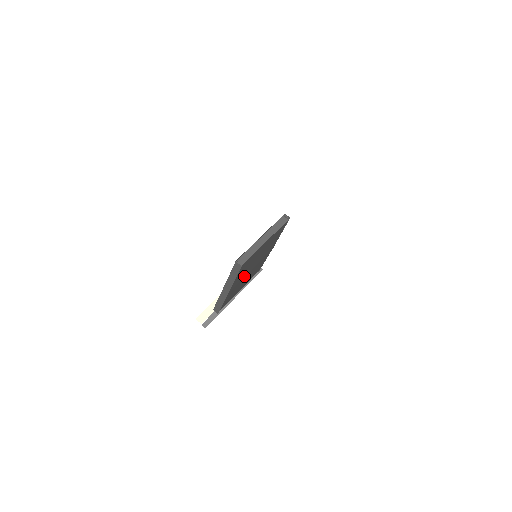
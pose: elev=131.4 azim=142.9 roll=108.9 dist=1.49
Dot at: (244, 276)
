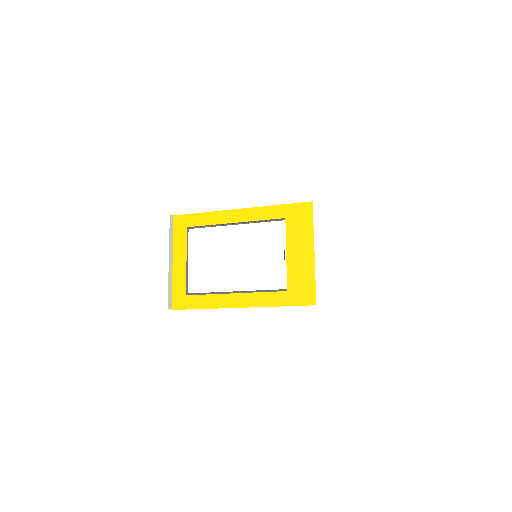
Dot at: occluded
